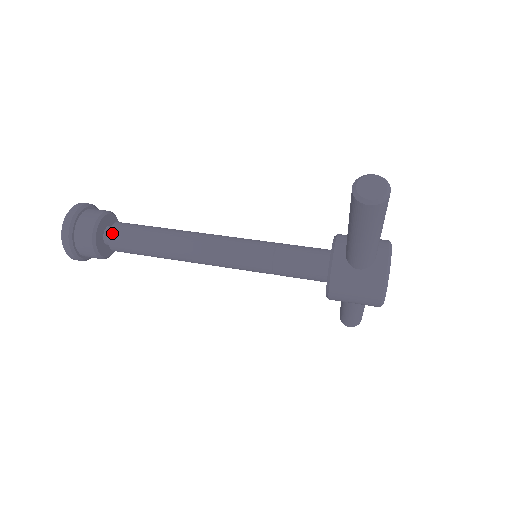
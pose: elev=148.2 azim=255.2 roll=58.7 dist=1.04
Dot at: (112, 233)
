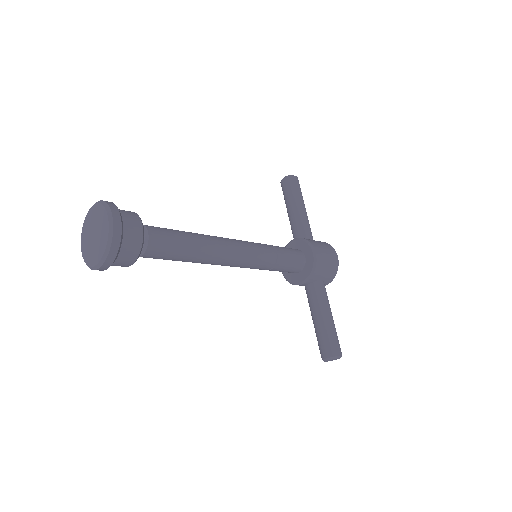
Dot at: (144, 225)
